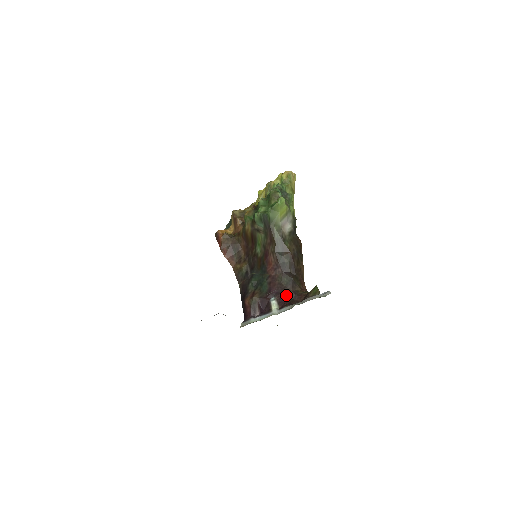
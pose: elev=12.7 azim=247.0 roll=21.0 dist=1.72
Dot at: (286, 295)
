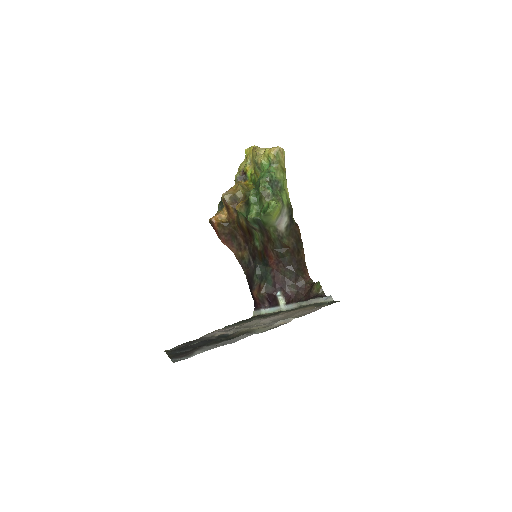
Dot at: (291, 288)
